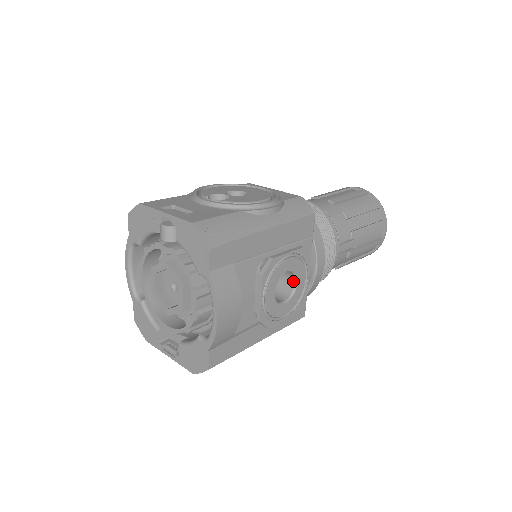
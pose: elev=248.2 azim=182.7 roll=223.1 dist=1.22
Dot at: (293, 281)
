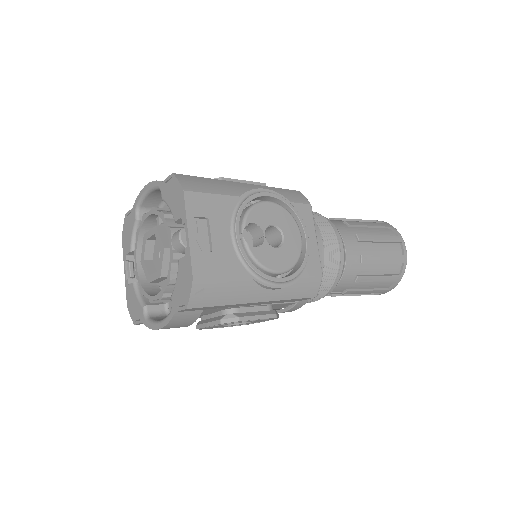
Dot at: occluded
